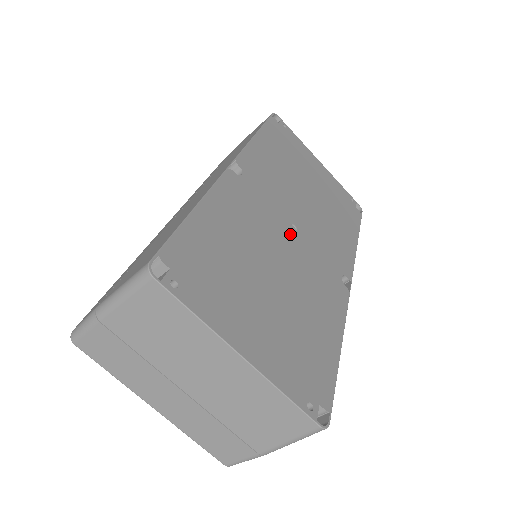
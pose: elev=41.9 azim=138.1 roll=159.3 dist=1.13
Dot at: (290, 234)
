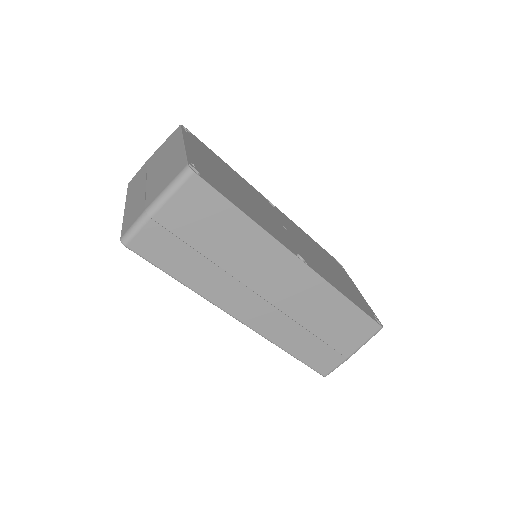
Dot at: (277, 222)
